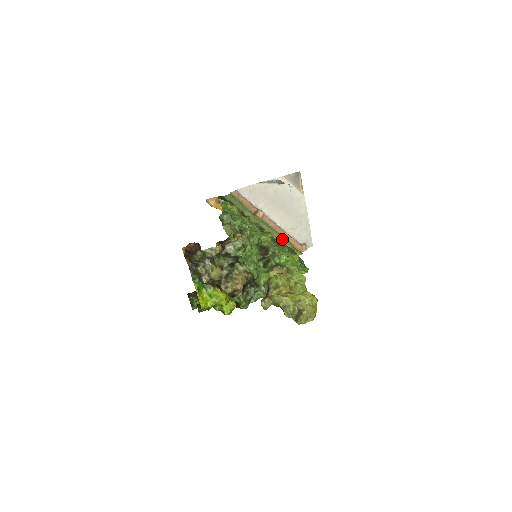
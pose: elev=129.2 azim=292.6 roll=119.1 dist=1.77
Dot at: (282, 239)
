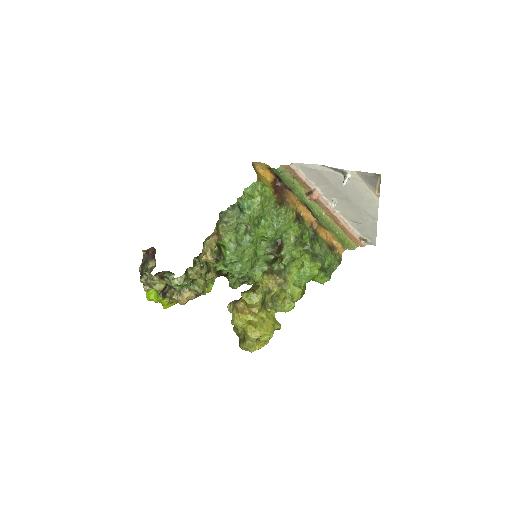
Dot at: (332, 229)
